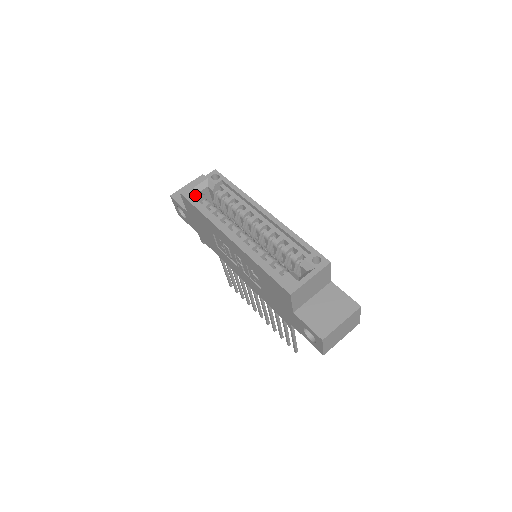
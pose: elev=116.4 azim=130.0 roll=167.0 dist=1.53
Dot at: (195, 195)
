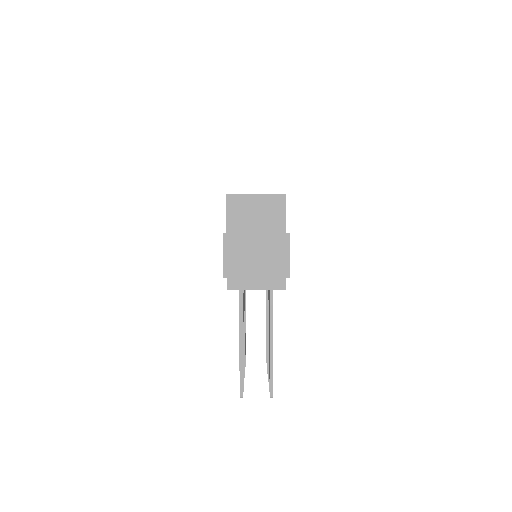
Dot at: occluded
